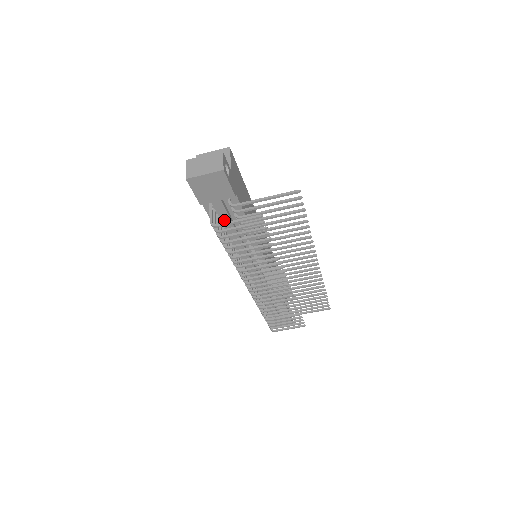
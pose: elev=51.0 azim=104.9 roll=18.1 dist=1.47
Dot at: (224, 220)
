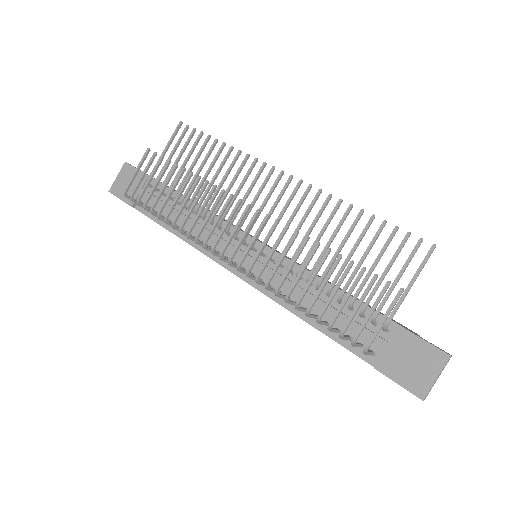
Dot at: (159, 207)
